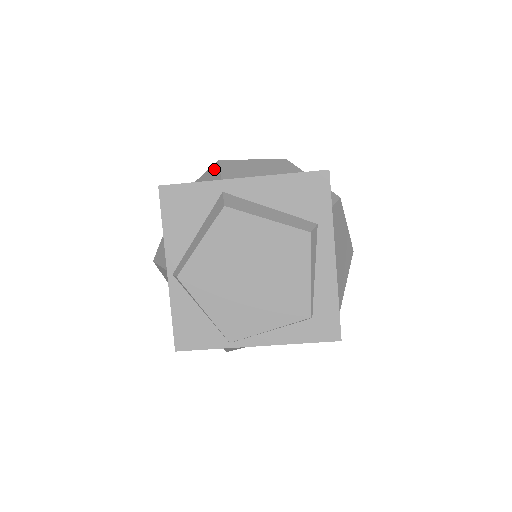
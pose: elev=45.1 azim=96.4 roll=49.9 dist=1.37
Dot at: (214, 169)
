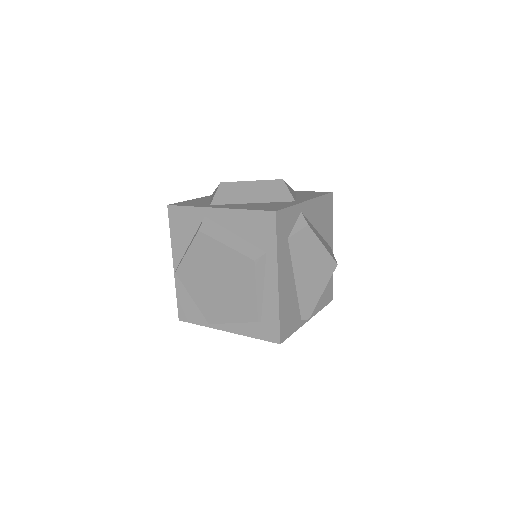
Dot at: (216, 189)
